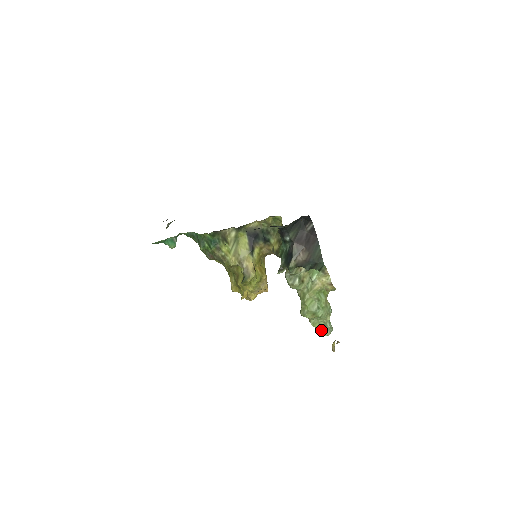
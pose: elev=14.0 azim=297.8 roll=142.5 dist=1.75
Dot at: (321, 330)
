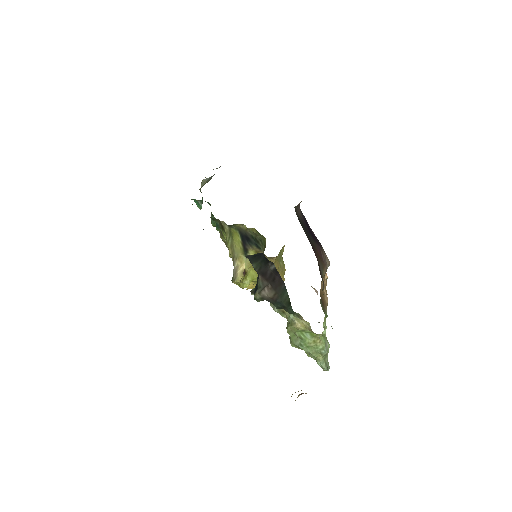
Dot at: occluded
